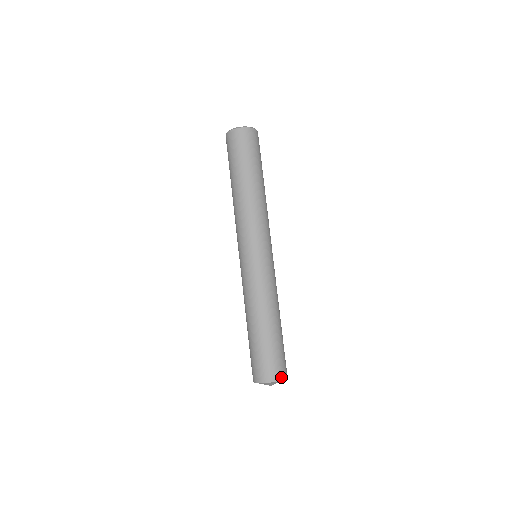
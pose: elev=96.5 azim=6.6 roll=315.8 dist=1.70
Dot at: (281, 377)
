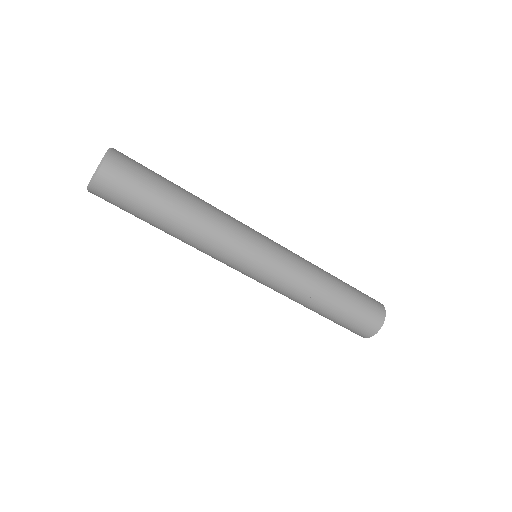
Dot at: (369, 335)
